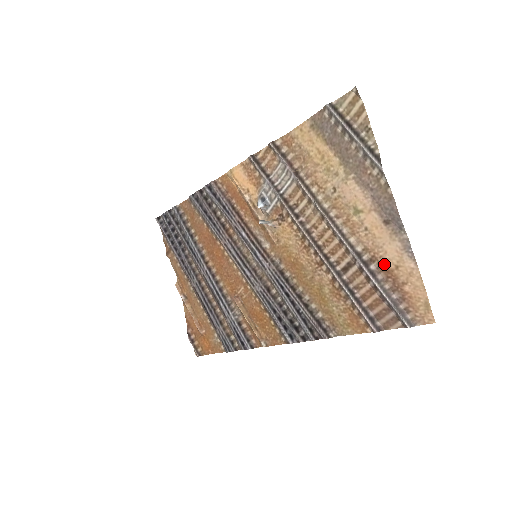
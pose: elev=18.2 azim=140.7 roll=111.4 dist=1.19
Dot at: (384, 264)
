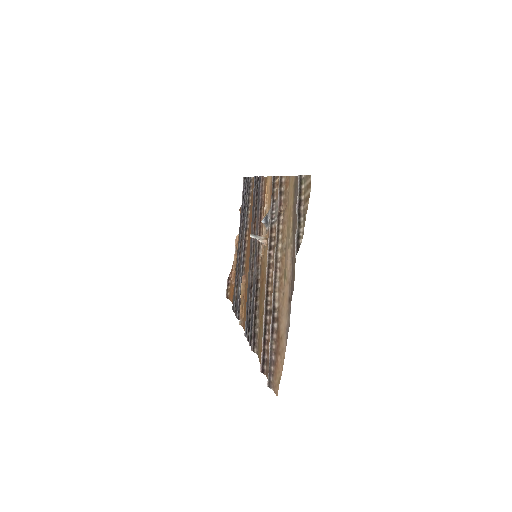
Dot at: (279, 329)
